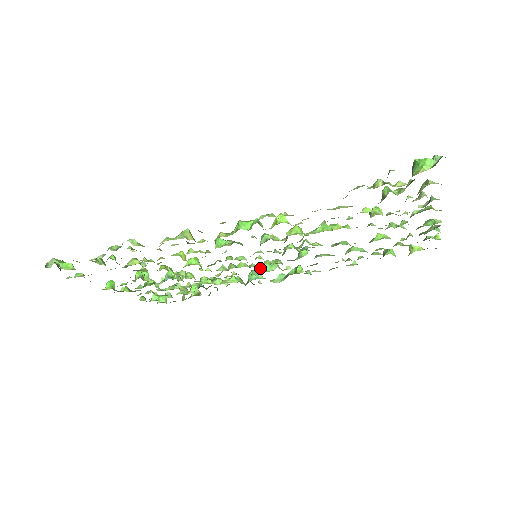
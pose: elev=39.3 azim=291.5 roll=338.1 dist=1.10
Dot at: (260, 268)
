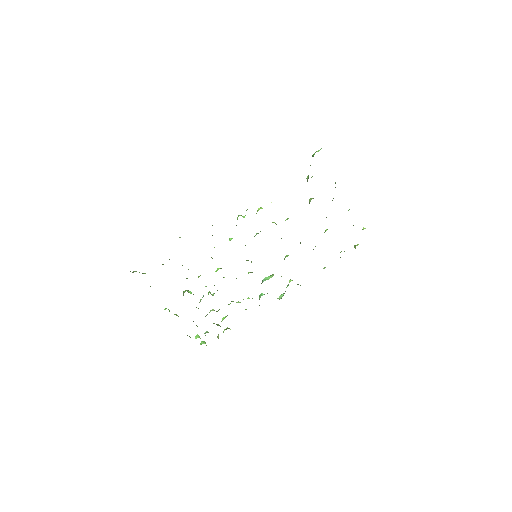
Dot at: (263, 280)
